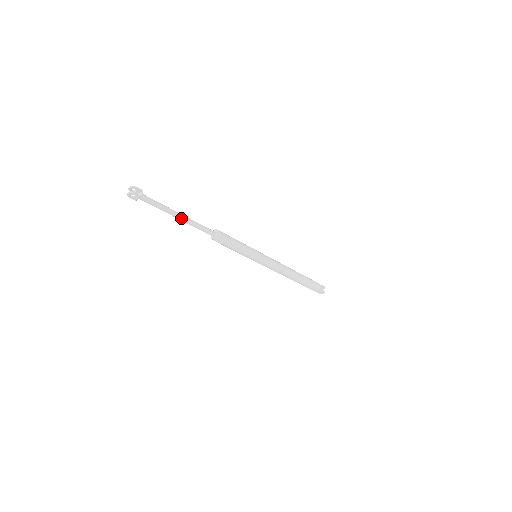
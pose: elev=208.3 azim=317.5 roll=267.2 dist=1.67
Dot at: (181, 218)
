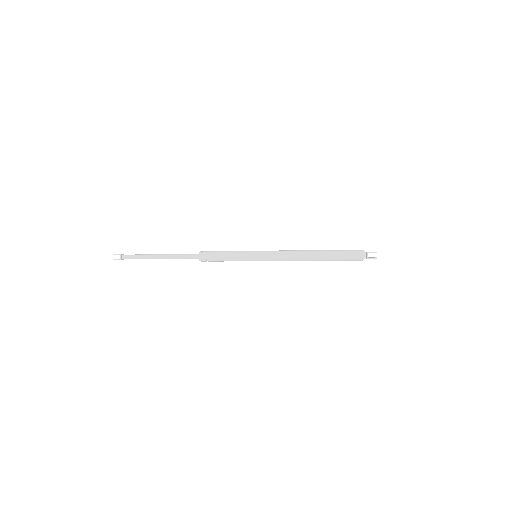
Dot at: (161, 258)
